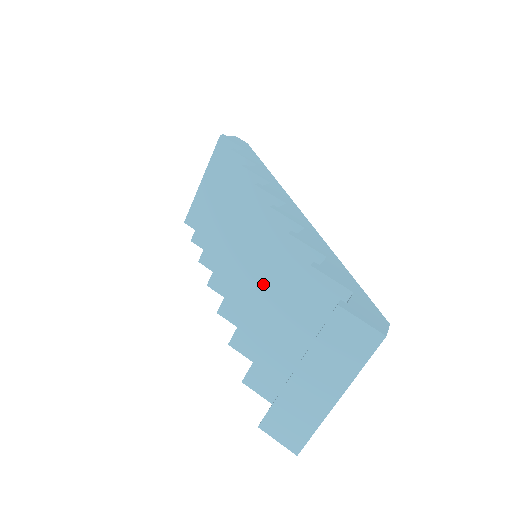
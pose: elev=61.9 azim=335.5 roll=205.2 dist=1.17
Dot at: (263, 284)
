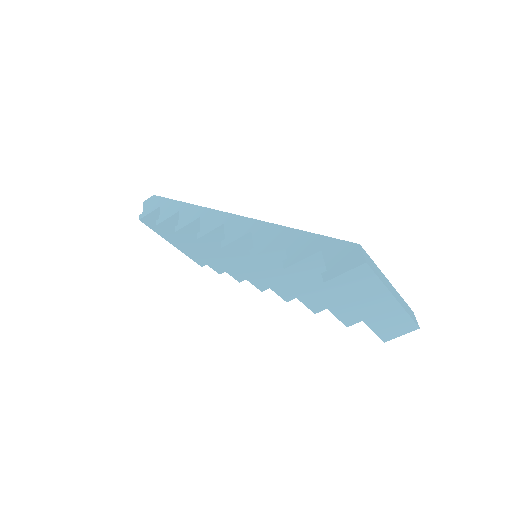
Dot at: (281, 283)
